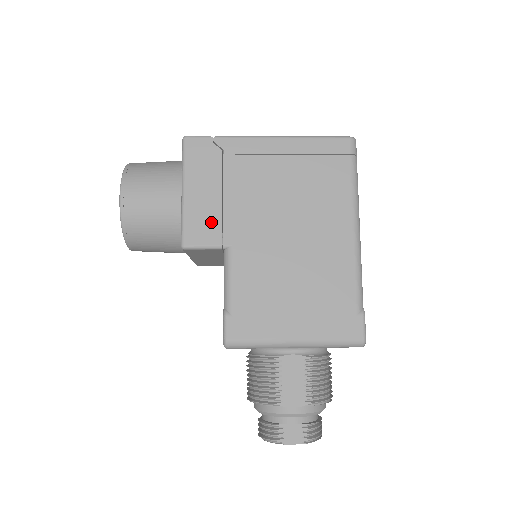
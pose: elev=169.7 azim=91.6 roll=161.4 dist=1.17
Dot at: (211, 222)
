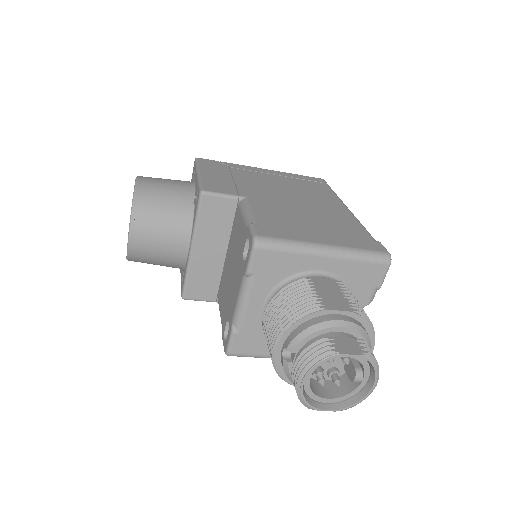
Dot at: (226, 186)
